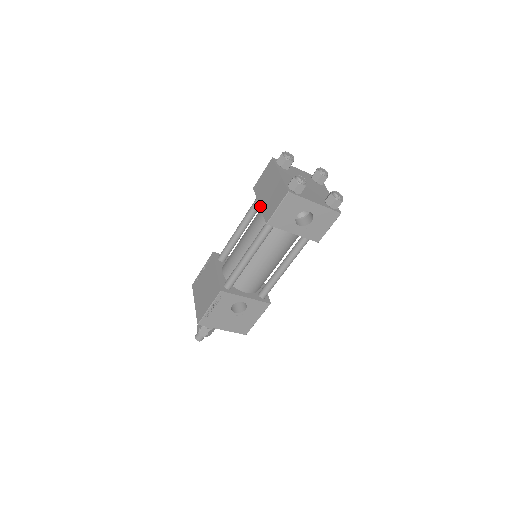
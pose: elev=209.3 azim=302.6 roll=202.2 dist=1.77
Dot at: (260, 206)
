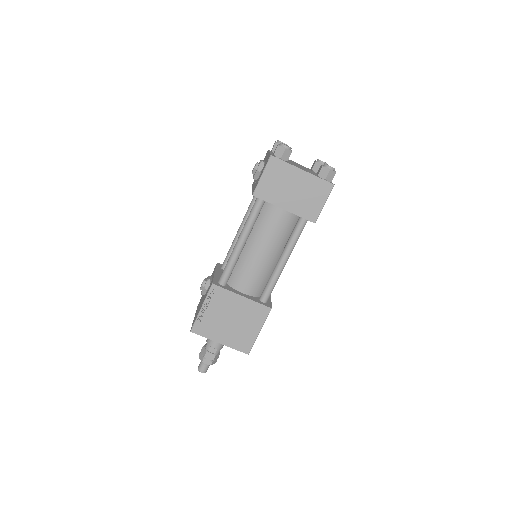
Dot at: (288, 210)
